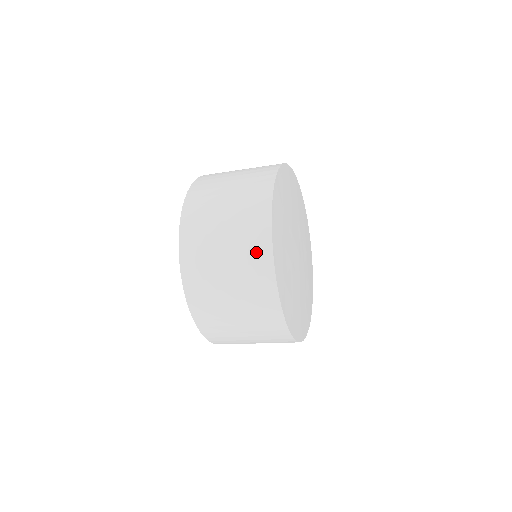
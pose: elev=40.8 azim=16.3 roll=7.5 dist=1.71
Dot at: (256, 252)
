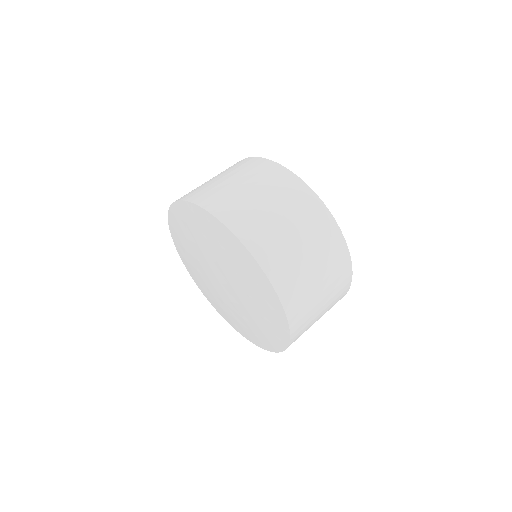
Dot at: (272, 173)
